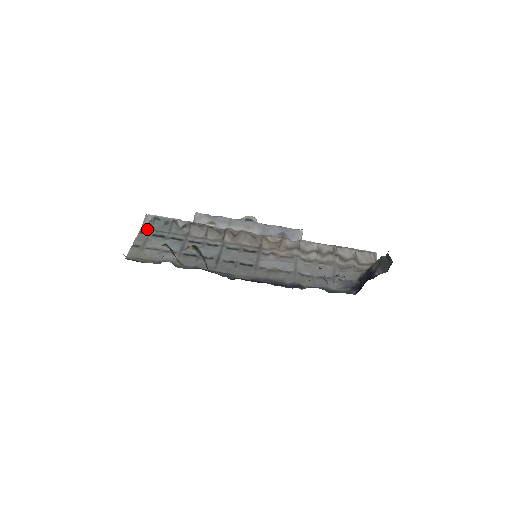
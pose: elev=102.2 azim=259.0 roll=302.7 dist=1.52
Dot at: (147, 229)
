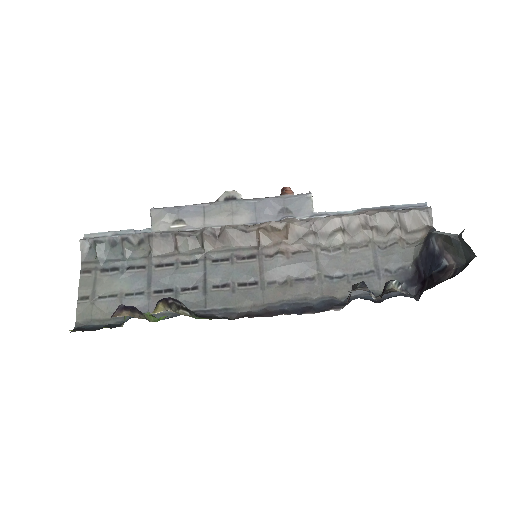
Dot at: (90, 262)
